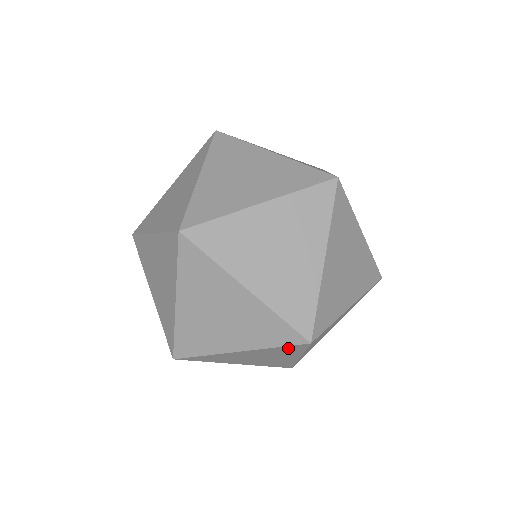
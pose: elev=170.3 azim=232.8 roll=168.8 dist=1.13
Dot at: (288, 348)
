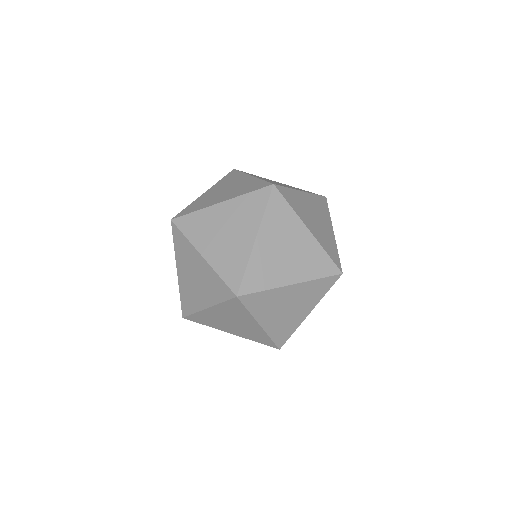
Dot at: (324, 283)
